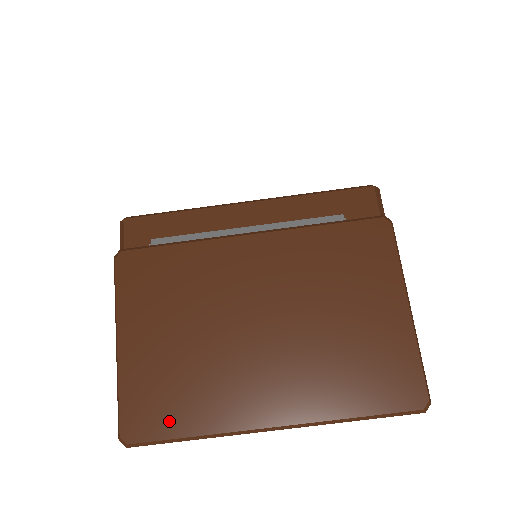
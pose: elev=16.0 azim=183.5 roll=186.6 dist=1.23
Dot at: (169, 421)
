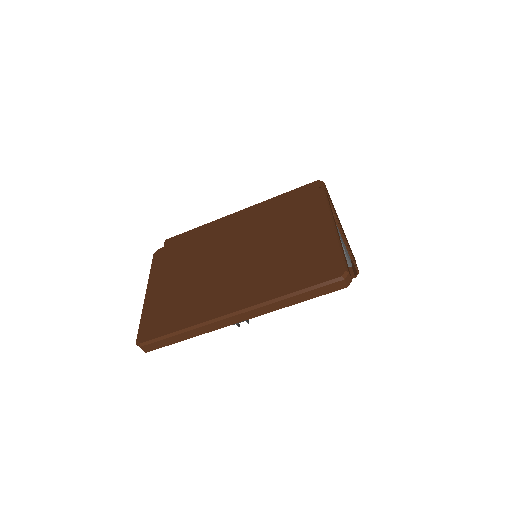
Dot at: (168, 325)
